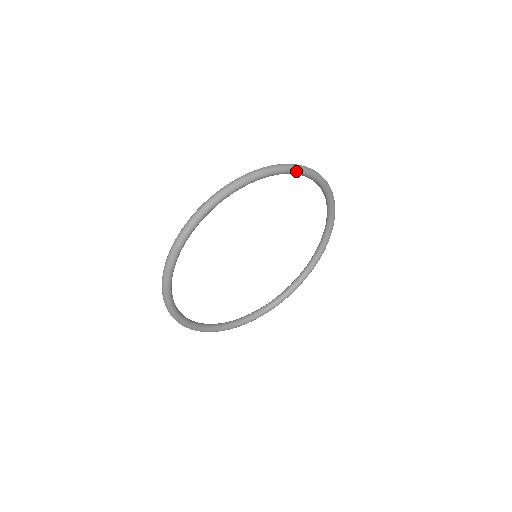
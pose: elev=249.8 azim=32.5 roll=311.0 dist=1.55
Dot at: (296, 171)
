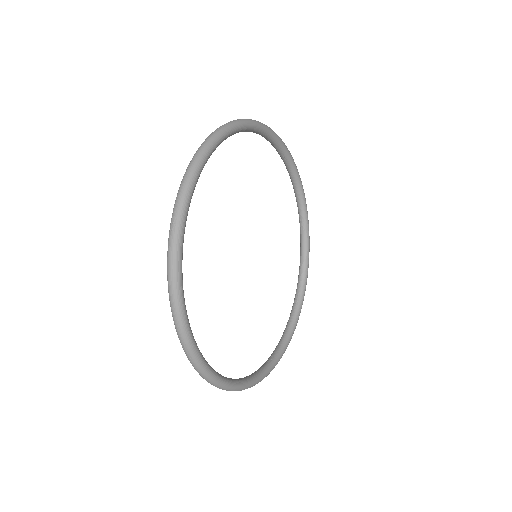
Dot at: (215, 145)
